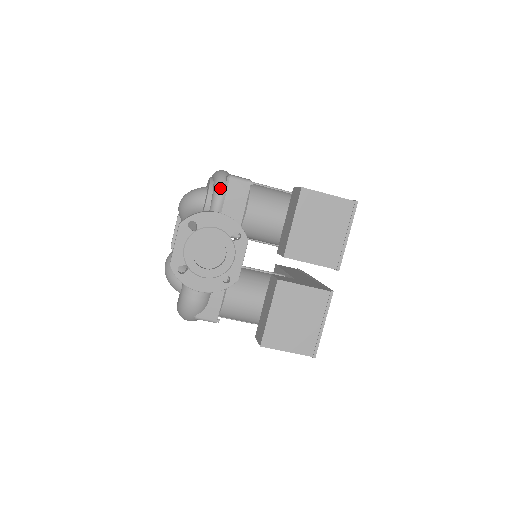
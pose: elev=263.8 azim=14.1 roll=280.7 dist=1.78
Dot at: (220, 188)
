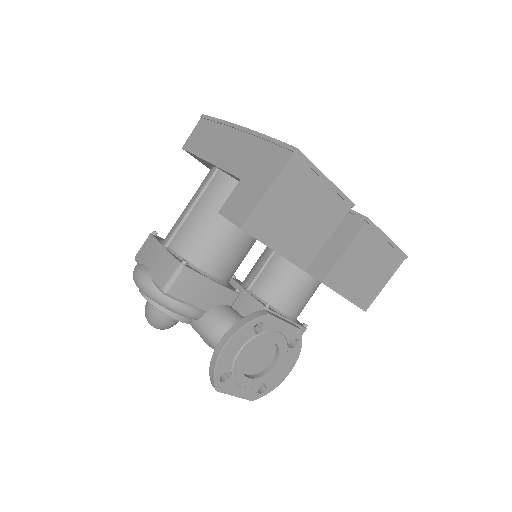
Dot at: (174, 306)
